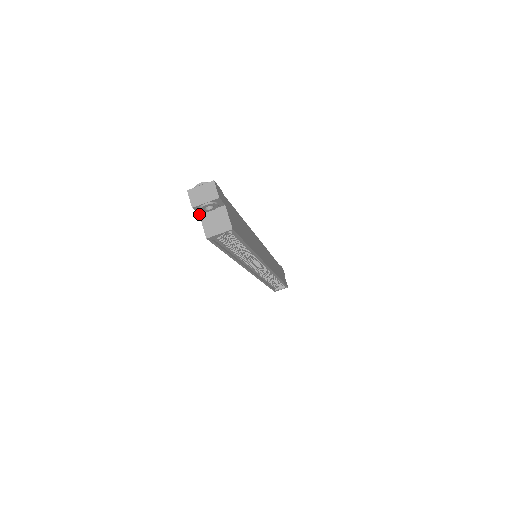
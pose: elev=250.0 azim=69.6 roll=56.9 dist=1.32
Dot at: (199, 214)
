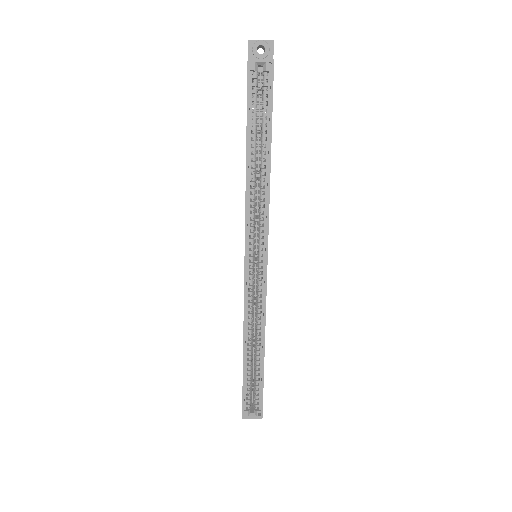
Dot at: occluded
